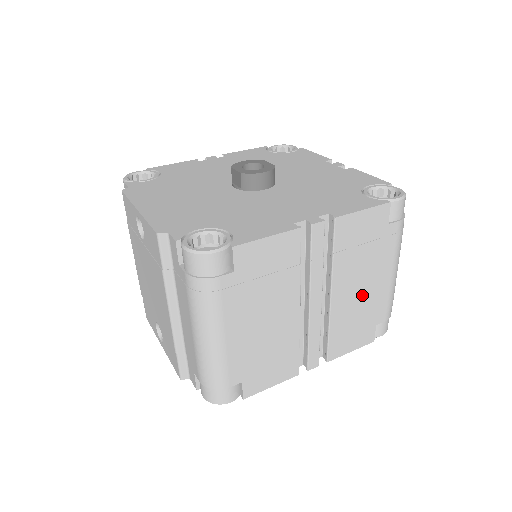
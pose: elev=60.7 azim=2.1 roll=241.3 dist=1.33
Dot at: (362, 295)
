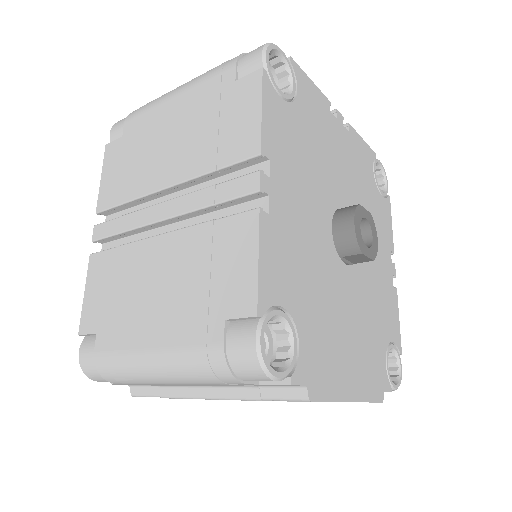
Dot at: occluded
